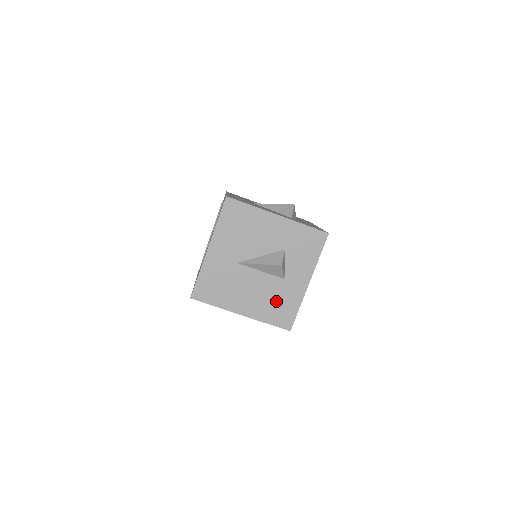
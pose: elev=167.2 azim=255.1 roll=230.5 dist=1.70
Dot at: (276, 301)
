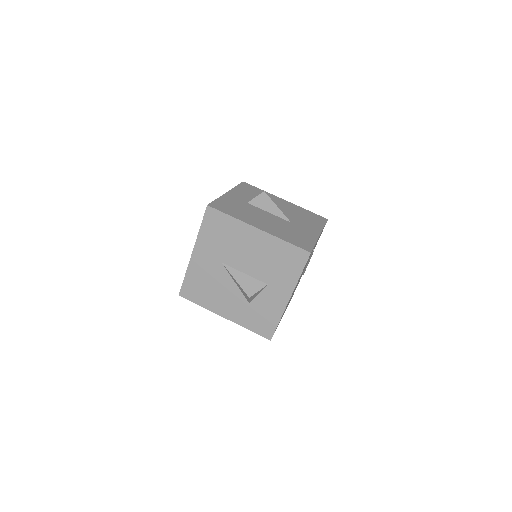
Dot at: occluded
